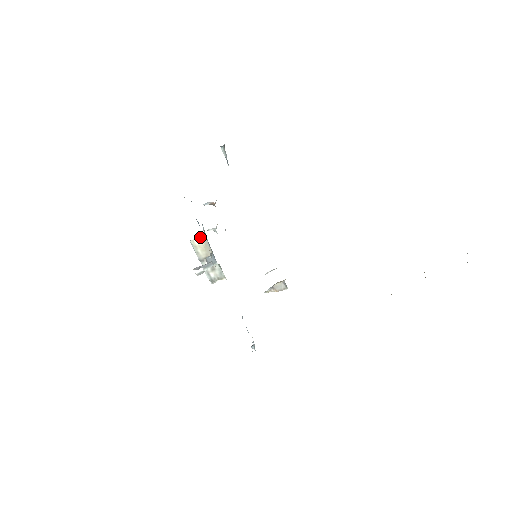
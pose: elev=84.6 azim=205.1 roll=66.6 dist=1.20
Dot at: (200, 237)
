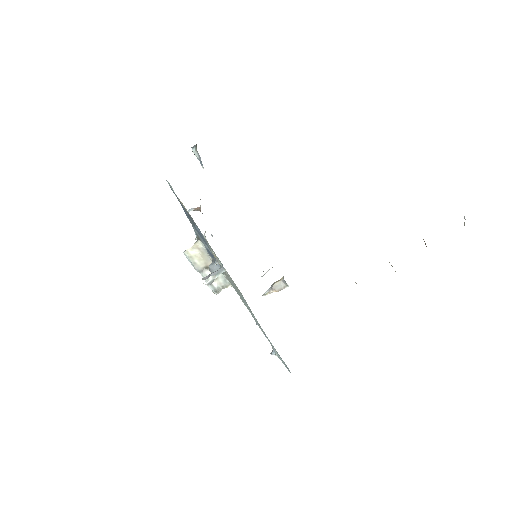
Dot at: (195, 245)
